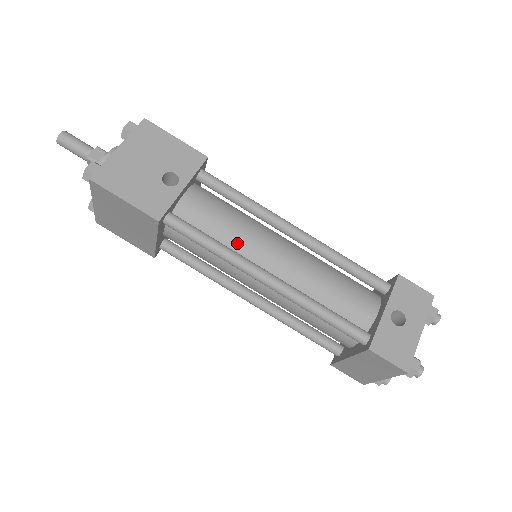
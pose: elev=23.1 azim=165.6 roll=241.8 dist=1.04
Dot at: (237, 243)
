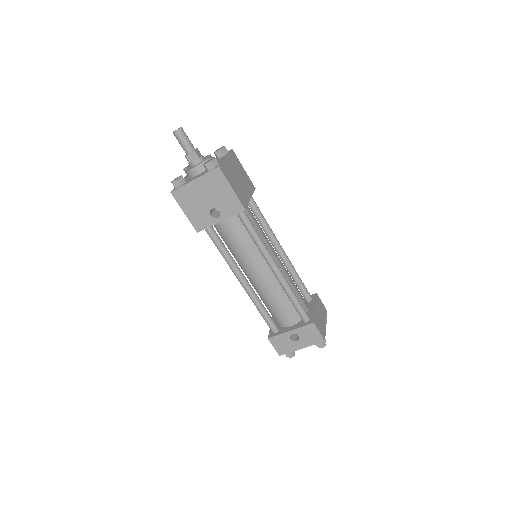
Dot at: (239, 256)
